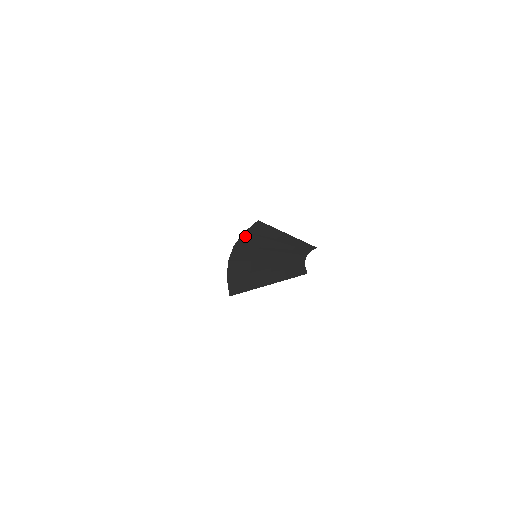
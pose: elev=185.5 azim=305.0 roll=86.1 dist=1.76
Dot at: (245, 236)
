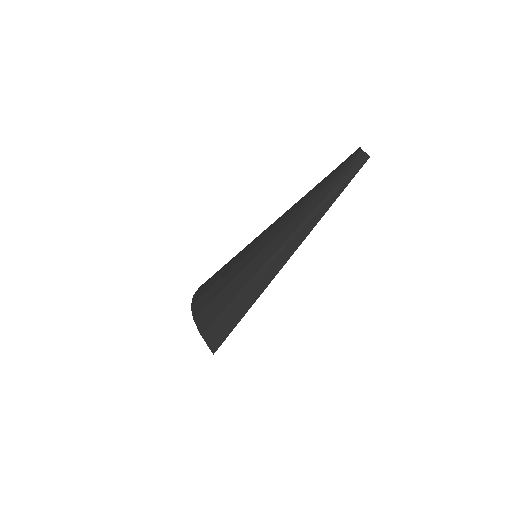
Dot at: (205, 286)
